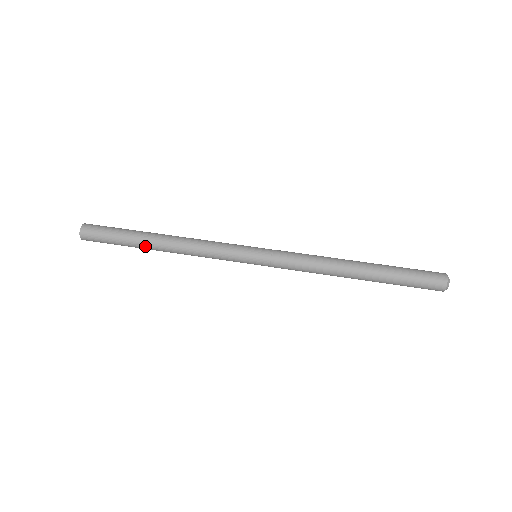
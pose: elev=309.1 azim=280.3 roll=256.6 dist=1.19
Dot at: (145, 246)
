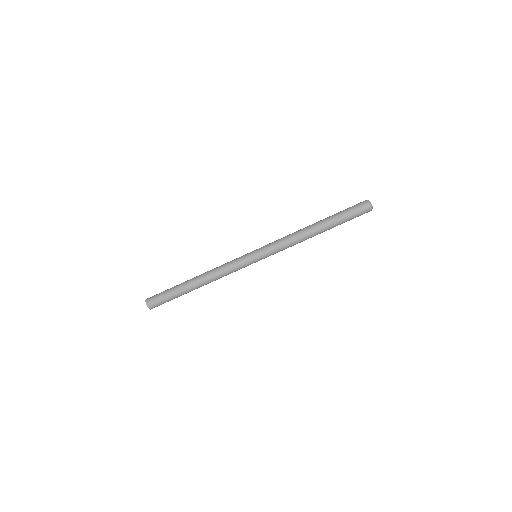
Dot at: occluded
